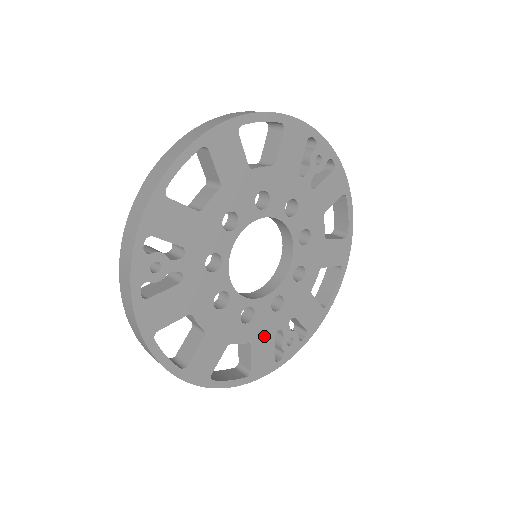
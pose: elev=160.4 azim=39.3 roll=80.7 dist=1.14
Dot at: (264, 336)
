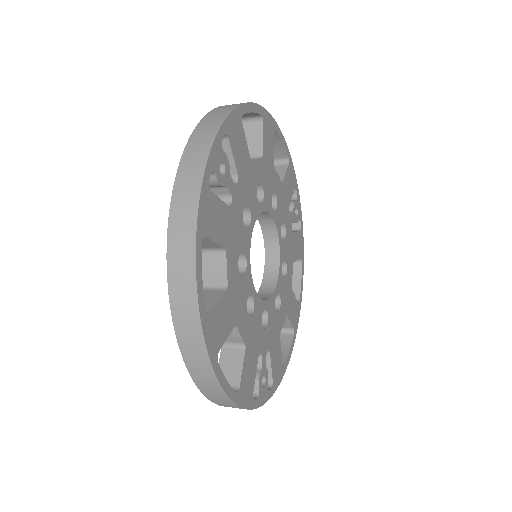
Dot at: (253, 349)
